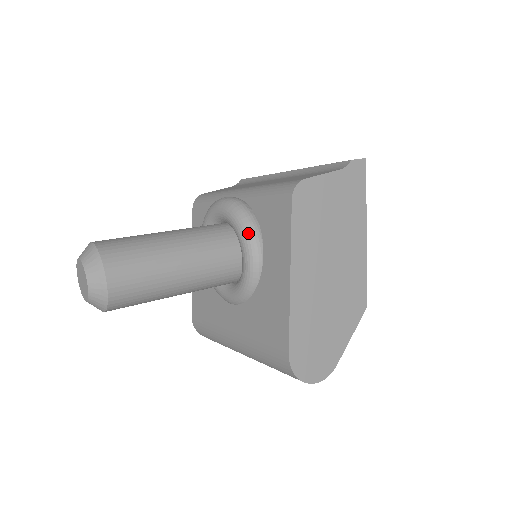
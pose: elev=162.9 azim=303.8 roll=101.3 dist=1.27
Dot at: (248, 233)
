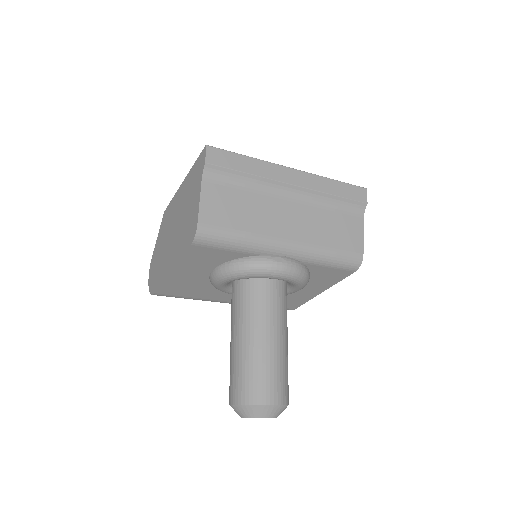
Dot at: occluded
